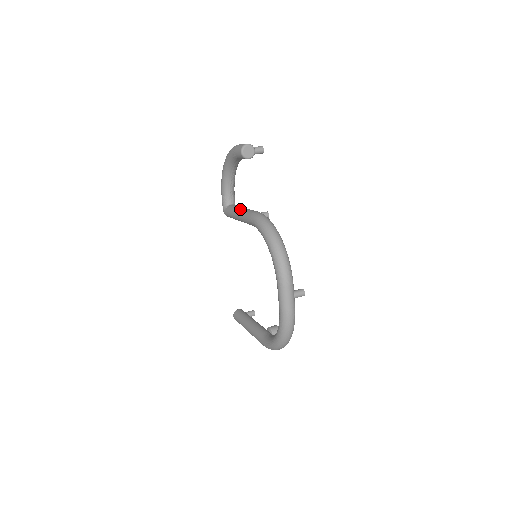
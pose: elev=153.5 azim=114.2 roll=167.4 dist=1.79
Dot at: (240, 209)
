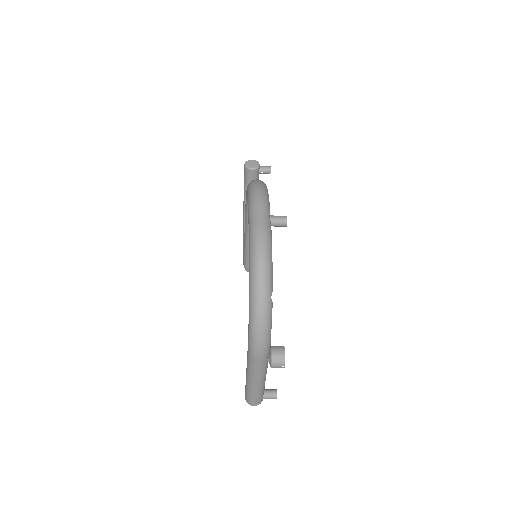
Dot at: occluded
